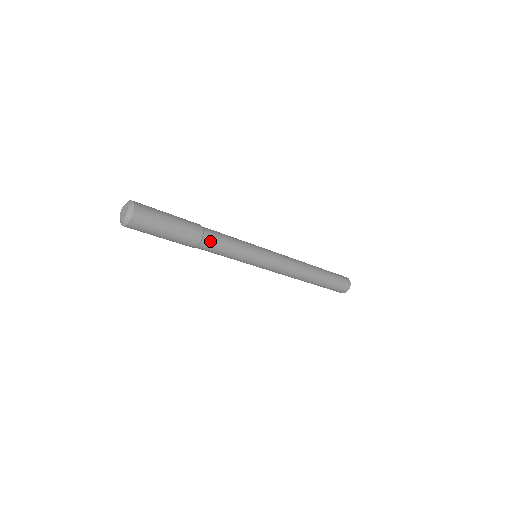
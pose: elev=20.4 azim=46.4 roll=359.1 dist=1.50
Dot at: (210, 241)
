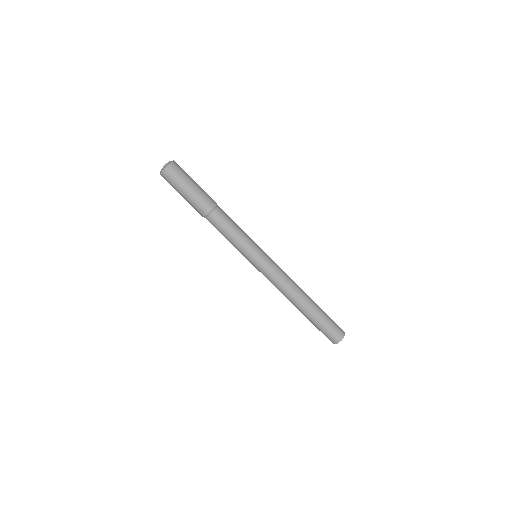
Dot at: (222, 211)
